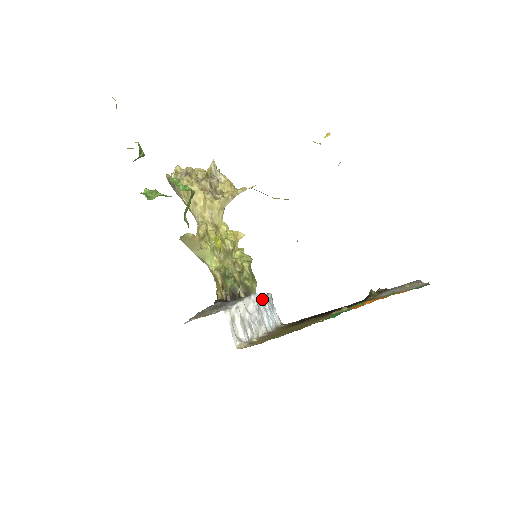
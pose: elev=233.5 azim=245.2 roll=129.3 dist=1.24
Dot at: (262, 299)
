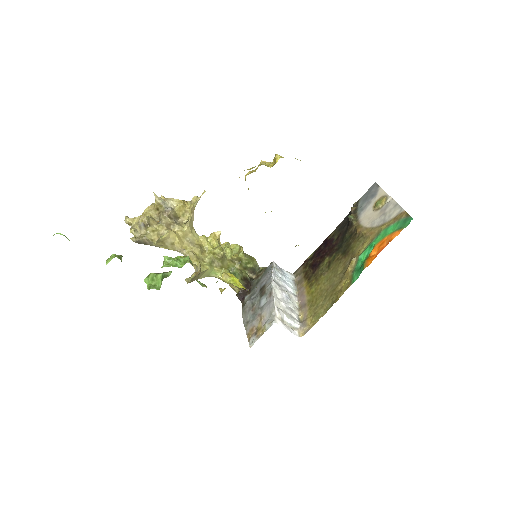
Dot at: (274, 275)
